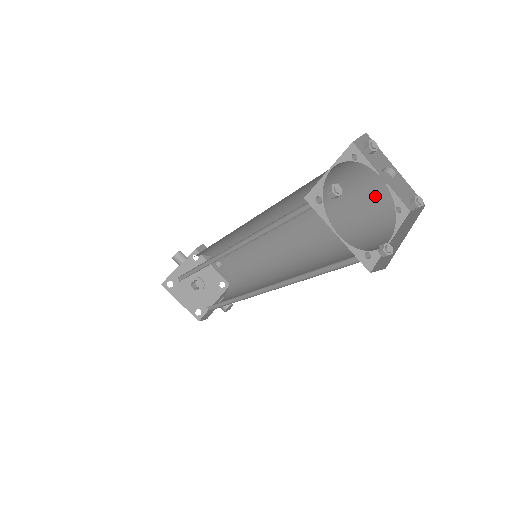
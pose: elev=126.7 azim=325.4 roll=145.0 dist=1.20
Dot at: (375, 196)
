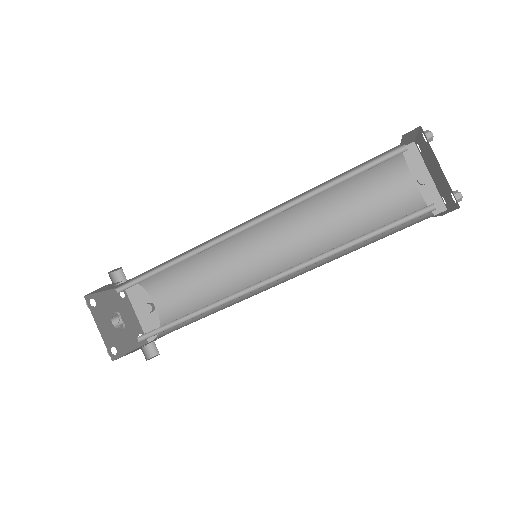
Dot at: (405, 199)
